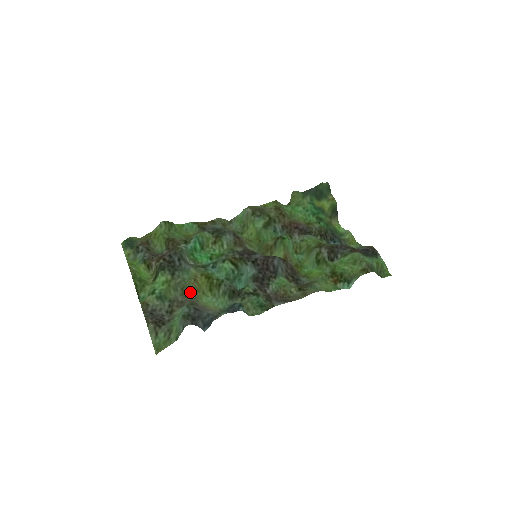
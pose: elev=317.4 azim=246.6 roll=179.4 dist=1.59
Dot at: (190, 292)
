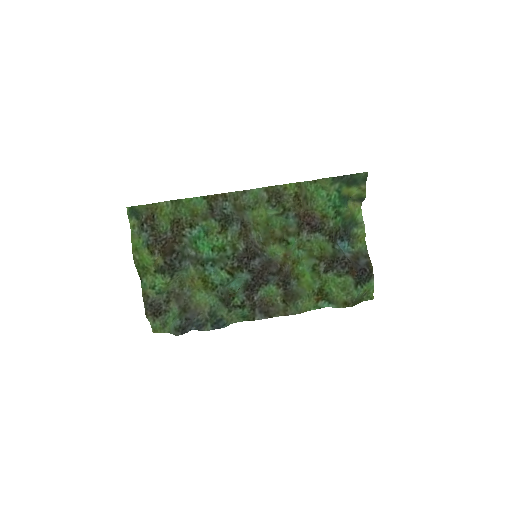
Dot at: (187, 287)
